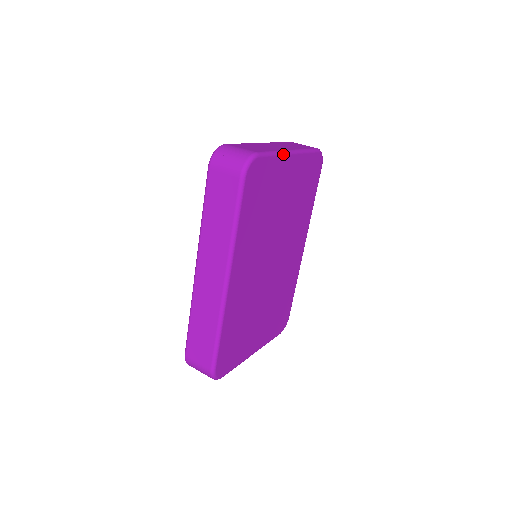
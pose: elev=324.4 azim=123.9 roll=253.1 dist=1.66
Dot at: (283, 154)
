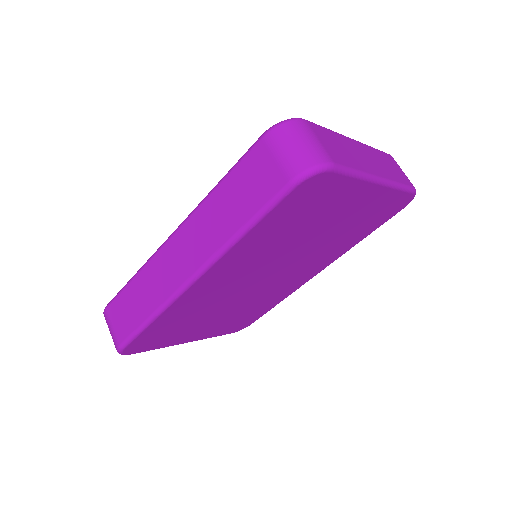
Dot at: (367, 179)
